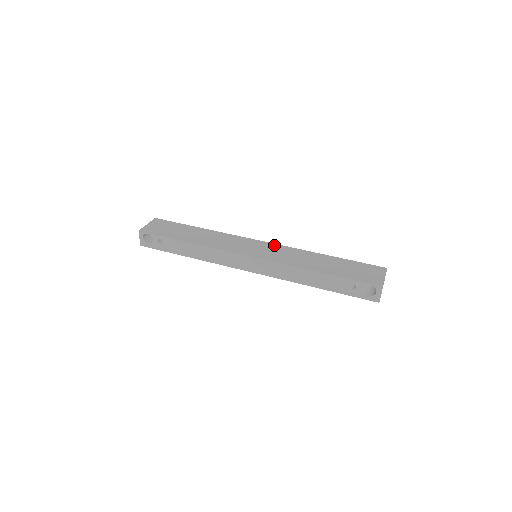
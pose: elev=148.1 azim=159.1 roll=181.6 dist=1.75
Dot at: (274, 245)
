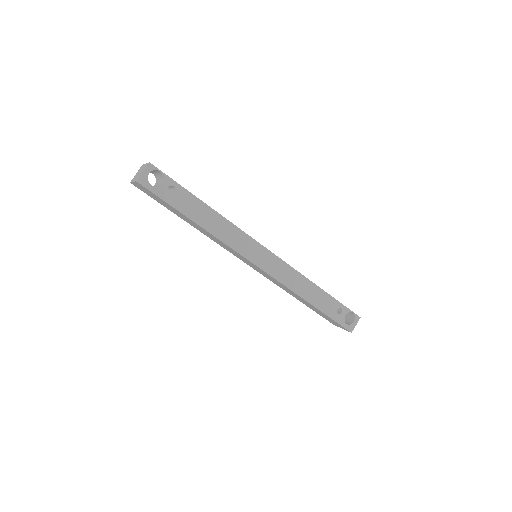
Dot at: occluded
